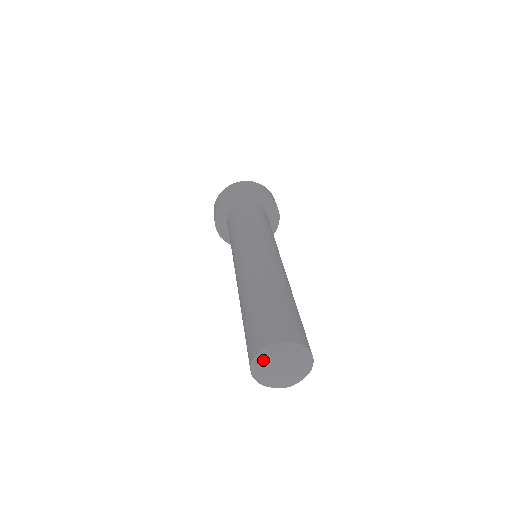
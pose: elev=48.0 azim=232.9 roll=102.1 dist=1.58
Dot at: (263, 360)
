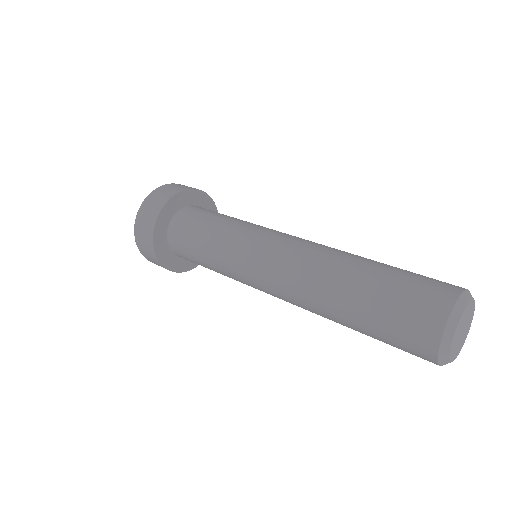
Dot at: (455, 330)
